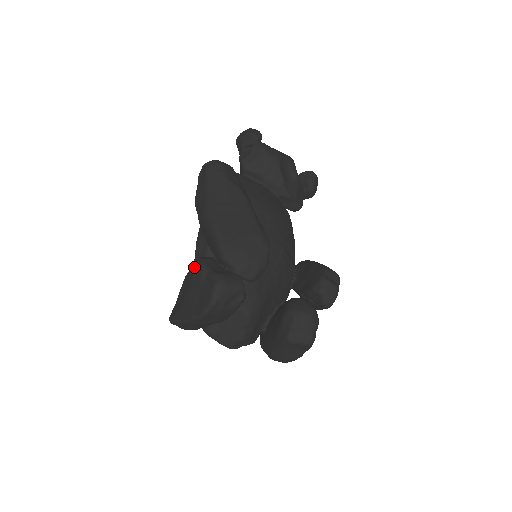
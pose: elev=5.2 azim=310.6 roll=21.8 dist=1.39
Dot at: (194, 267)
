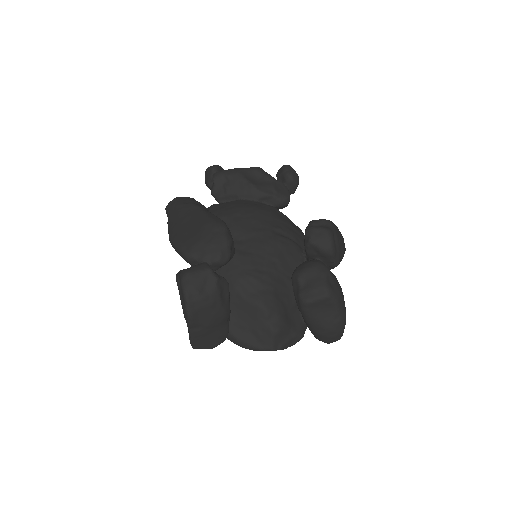
Dot at: occluded
